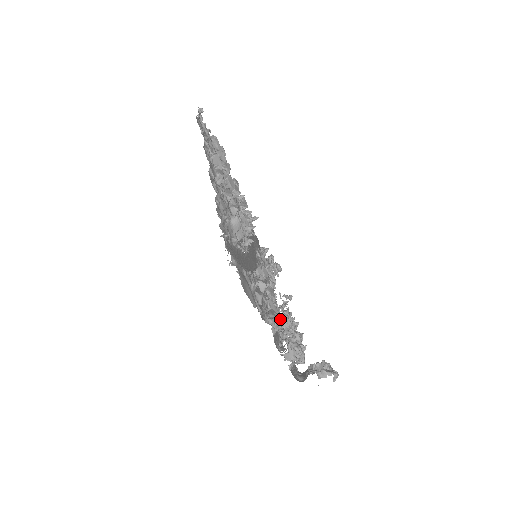
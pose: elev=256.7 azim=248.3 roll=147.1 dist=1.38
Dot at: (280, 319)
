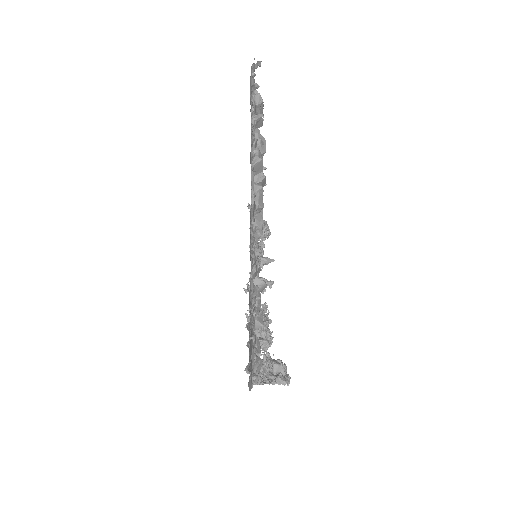
Dot at: occluded
